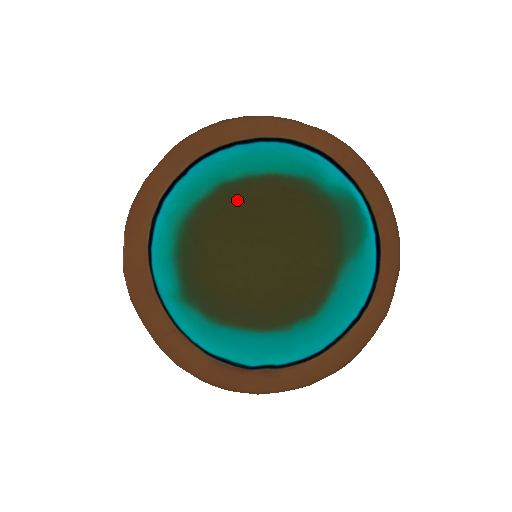
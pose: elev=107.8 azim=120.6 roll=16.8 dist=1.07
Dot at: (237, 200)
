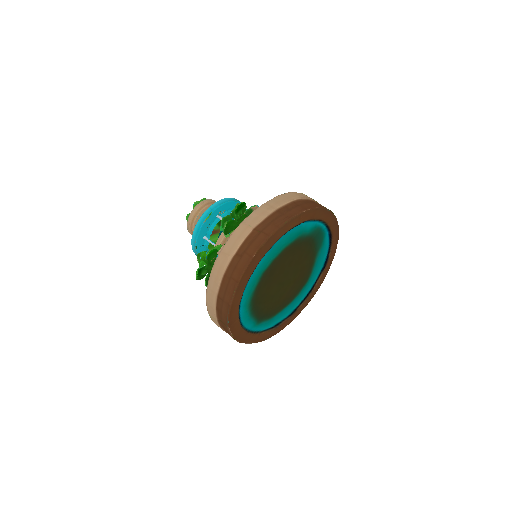
Dot at: (271, 273)
